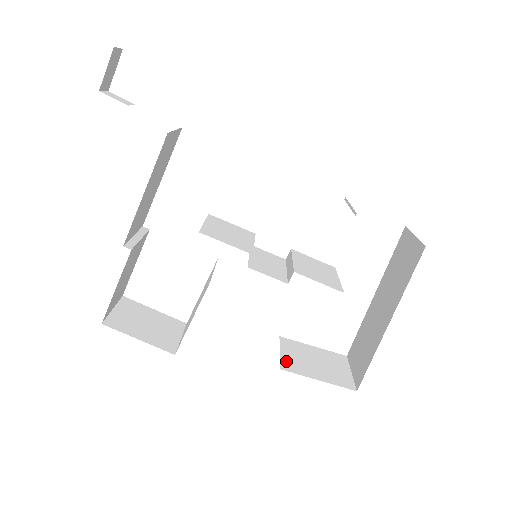
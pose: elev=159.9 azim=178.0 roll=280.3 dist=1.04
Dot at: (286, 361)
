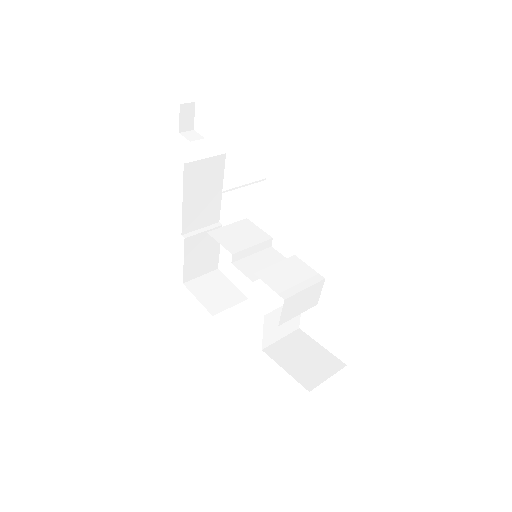
Dot at: (276, 347)
